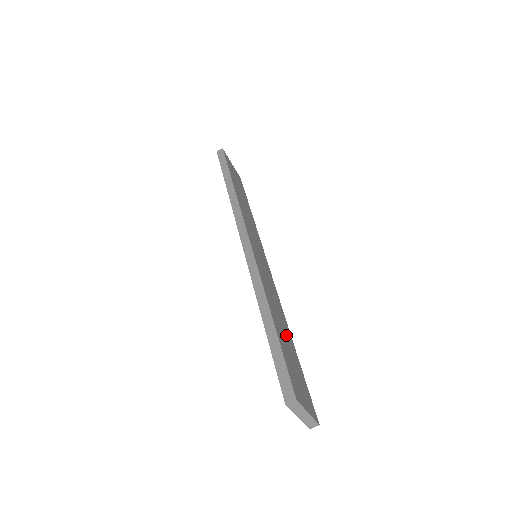
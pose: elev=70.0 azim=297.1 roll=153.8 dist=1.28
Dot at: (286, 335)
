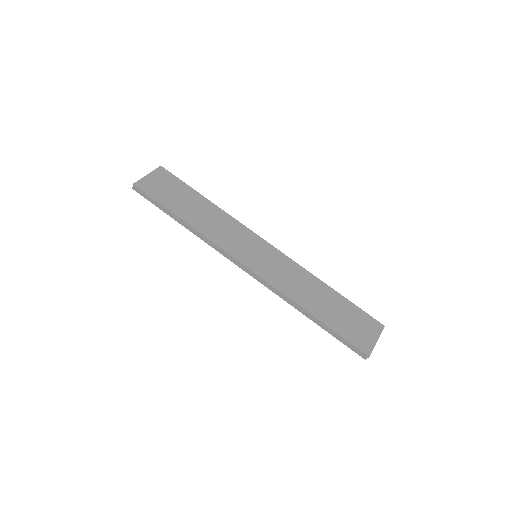
Dot at: (326, 299)
